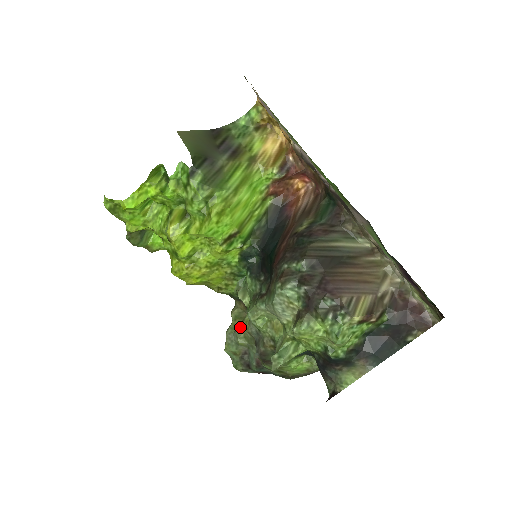
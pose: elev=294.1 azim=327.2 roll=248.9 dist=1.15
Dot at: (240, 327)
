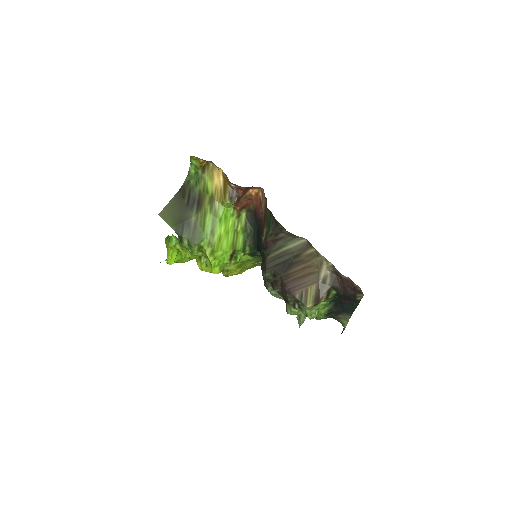
Dot at: occluded
